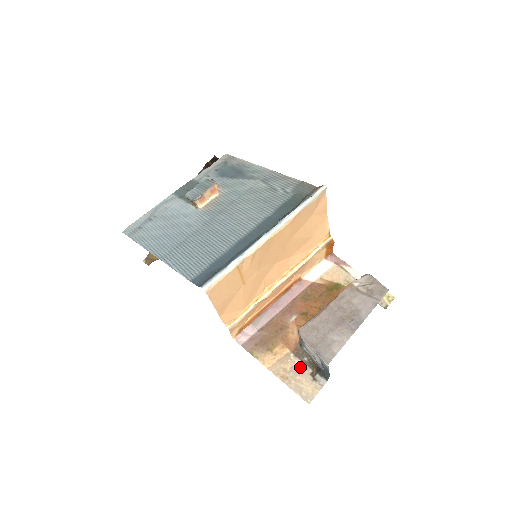
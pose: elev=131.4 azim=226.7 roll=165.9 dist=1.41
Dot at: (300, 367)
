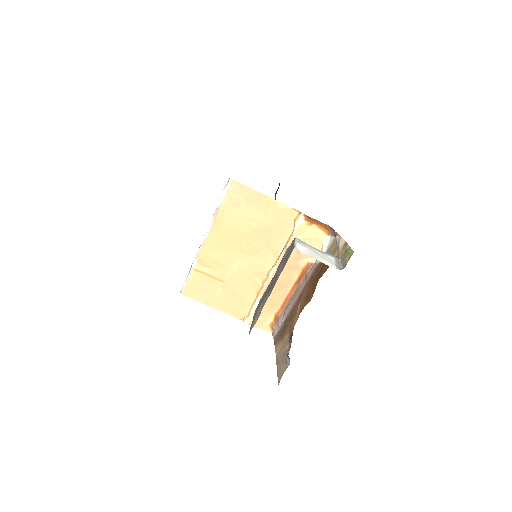
Dot at: (287, 350)
